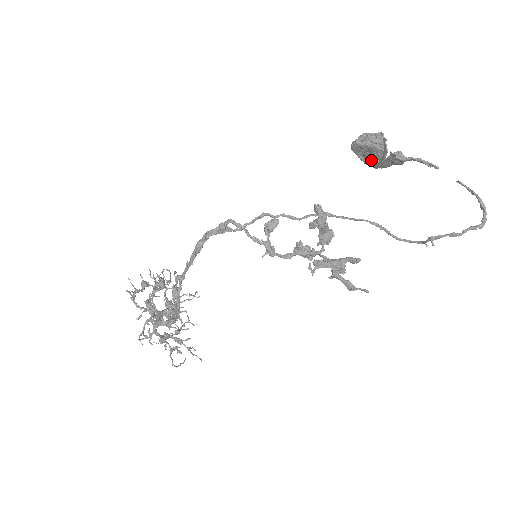
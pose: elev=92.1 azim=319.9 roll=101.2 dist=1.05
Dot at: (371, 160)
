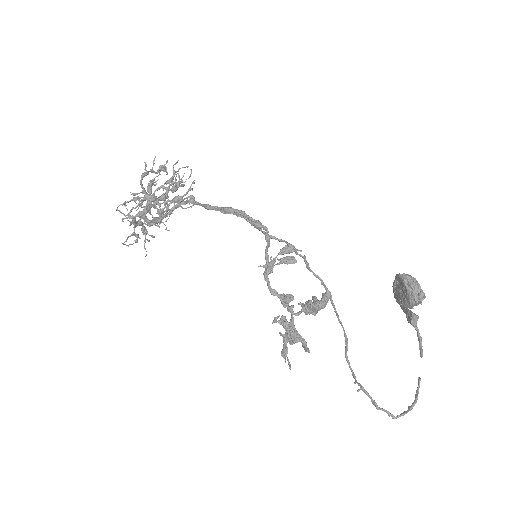
Dot at: (398, 293)
